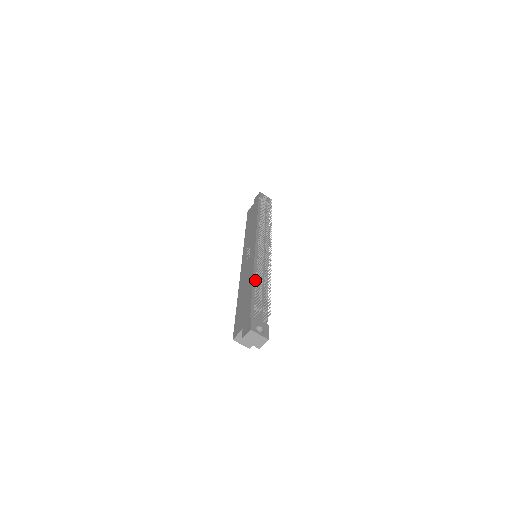
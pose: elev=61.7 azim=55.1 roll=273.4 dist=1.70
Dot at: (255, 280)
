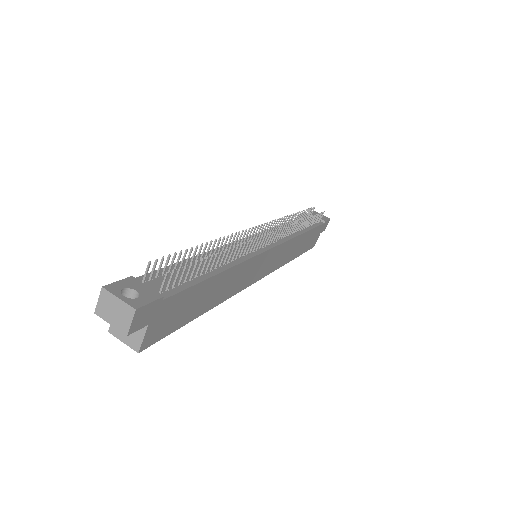
Dot at: (204, 256)
